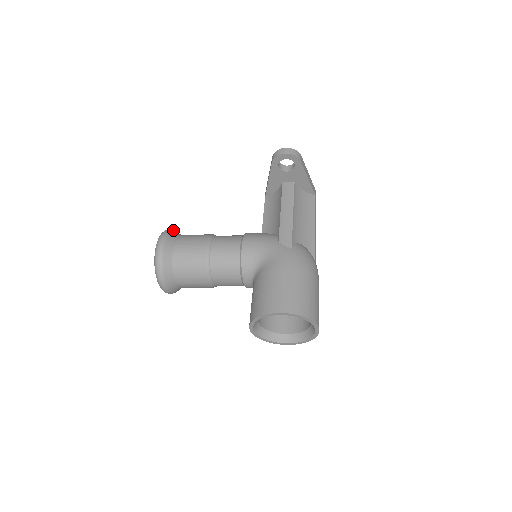
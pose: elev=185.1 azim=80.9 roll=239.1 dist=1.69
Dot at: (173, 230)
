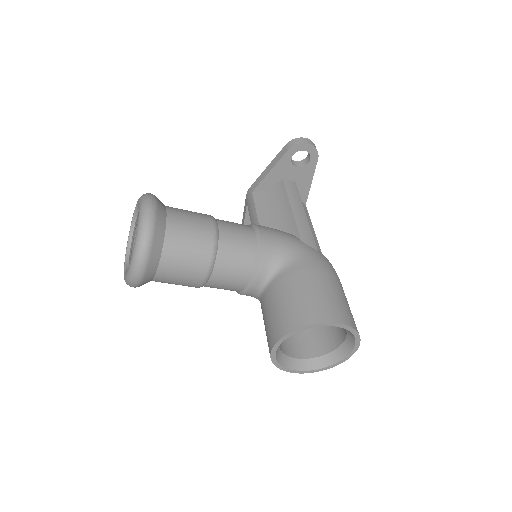
Dot at: occluded
